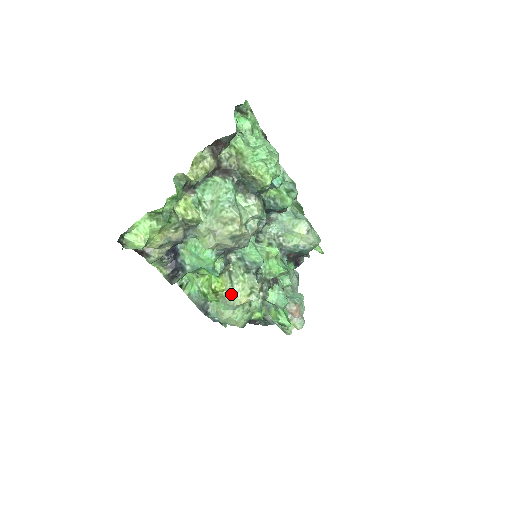
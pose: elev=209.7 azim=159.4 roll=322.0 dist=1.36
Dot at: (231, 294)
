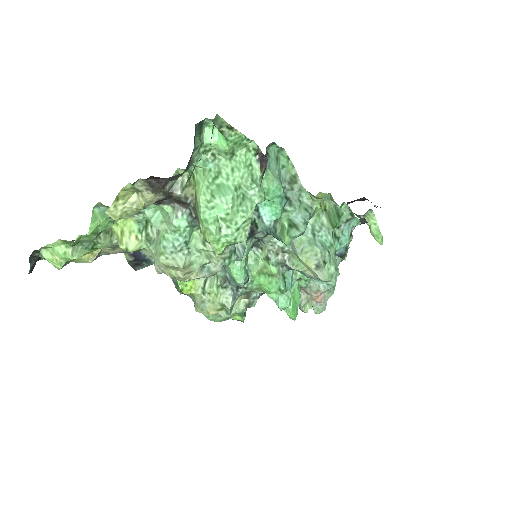
Dot at: (201, 300)
